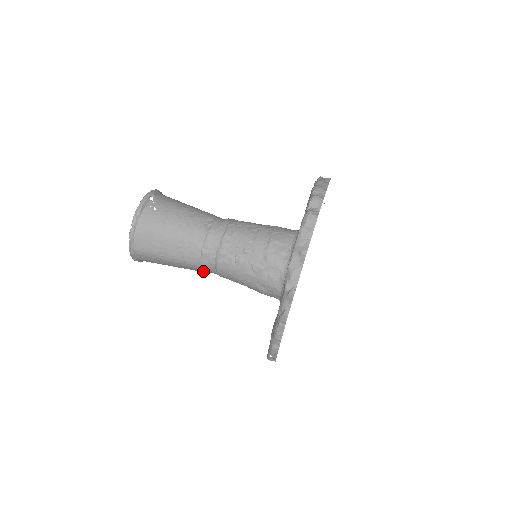
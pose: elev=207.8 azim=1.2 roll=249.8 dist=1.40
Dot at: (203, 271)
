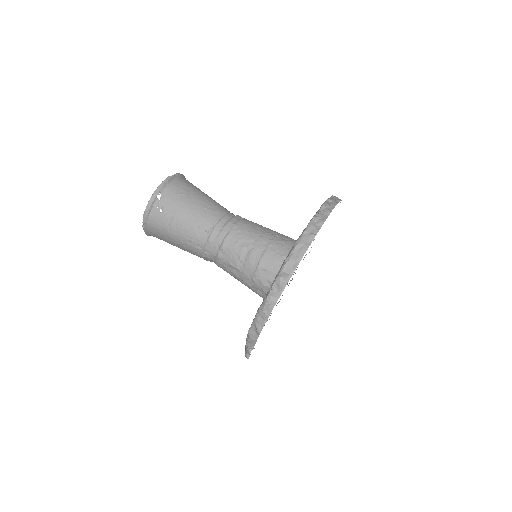
Dot at: occluded
